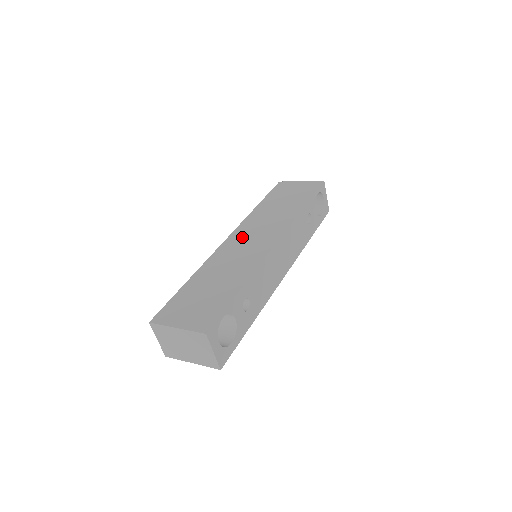
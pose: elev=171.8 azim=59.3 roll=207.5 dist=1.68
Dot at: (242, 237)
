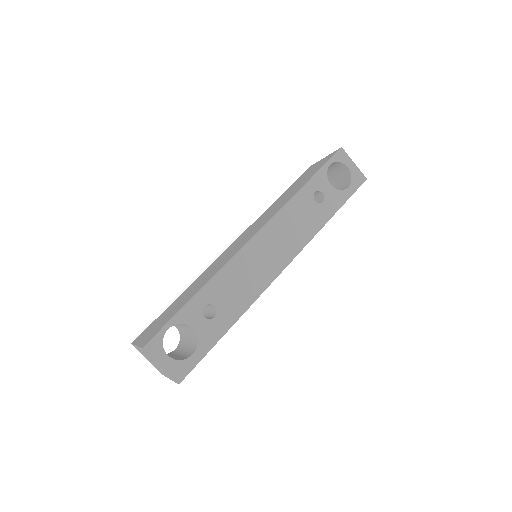
Dot at: (239, 240)
